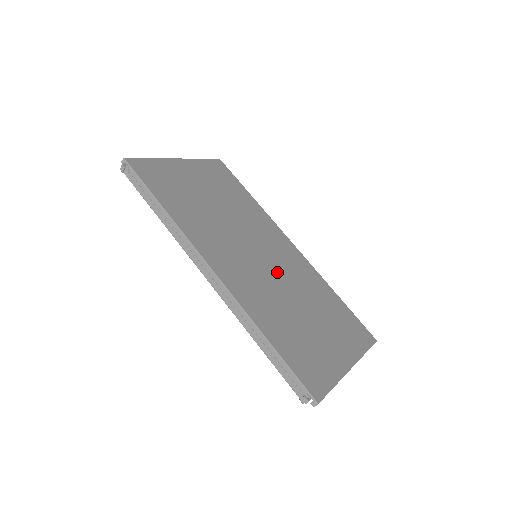
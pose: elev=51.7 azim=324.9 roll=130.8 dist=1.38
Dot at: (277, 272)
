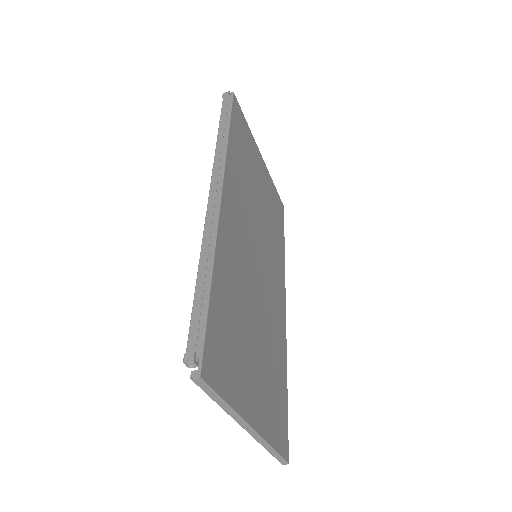
Dot at: (261, 286)
